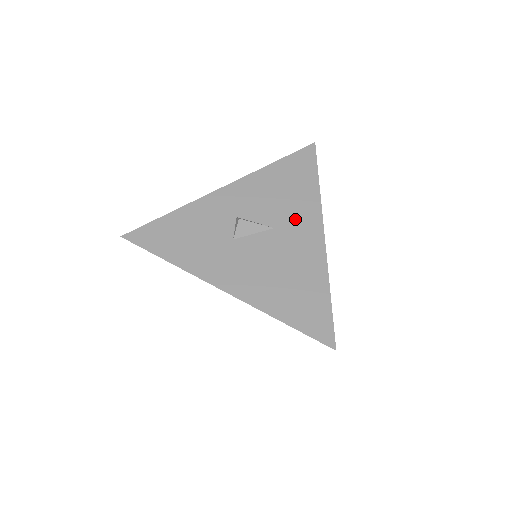
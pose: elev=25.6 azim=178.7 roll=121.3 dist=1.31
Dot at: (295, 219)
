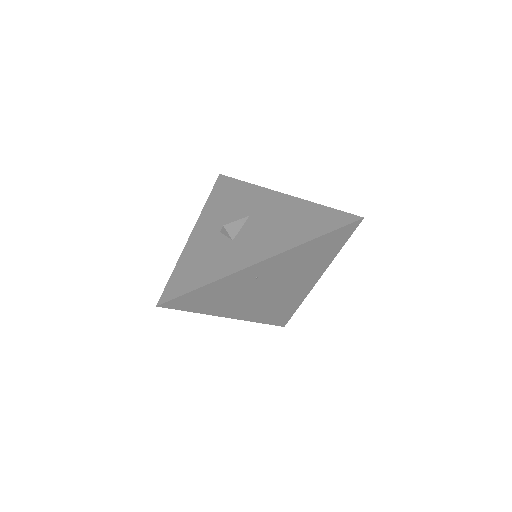
Dot at: (256, 203)
